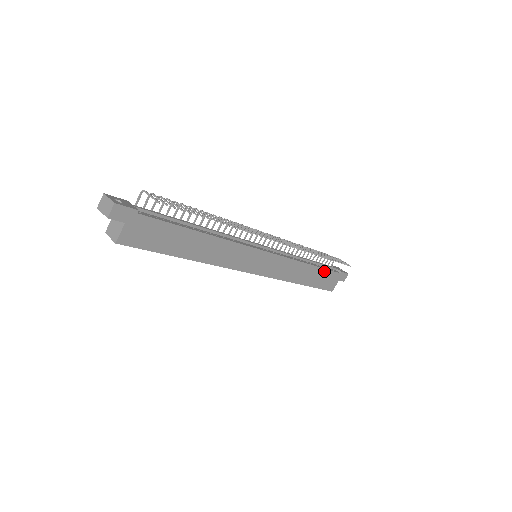
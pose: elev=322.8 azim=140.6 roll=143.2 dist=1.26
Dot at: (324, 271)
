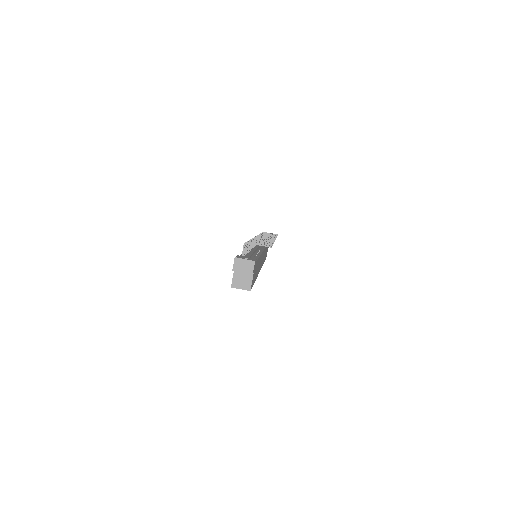
Dot at: occluded
